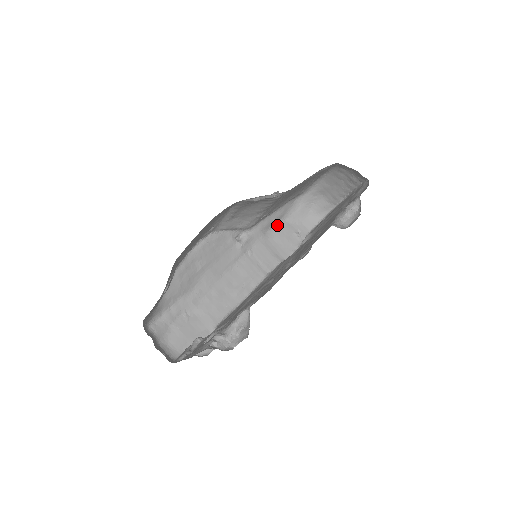
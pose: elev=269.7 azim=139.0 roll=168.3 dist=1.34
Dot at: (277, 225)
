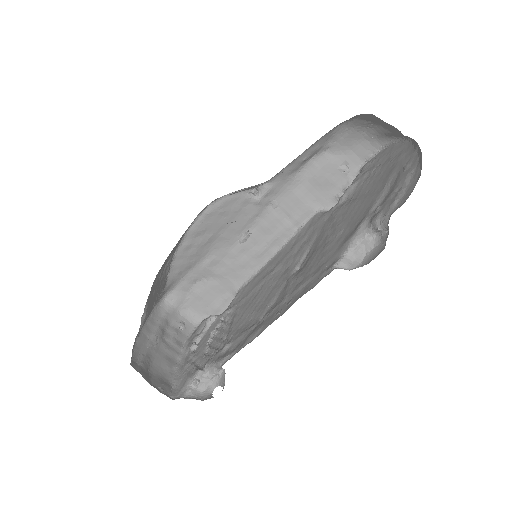
Dot at: (313, 160)
